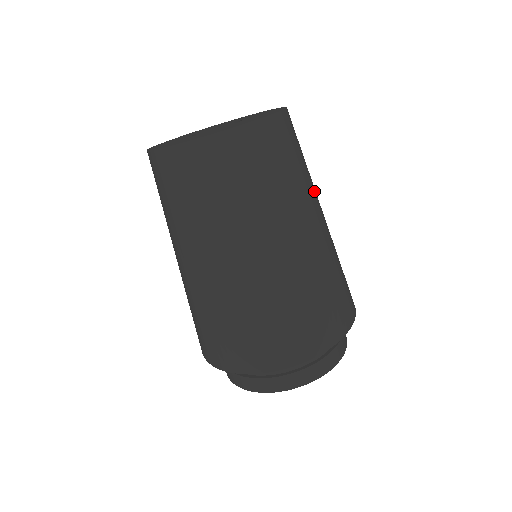
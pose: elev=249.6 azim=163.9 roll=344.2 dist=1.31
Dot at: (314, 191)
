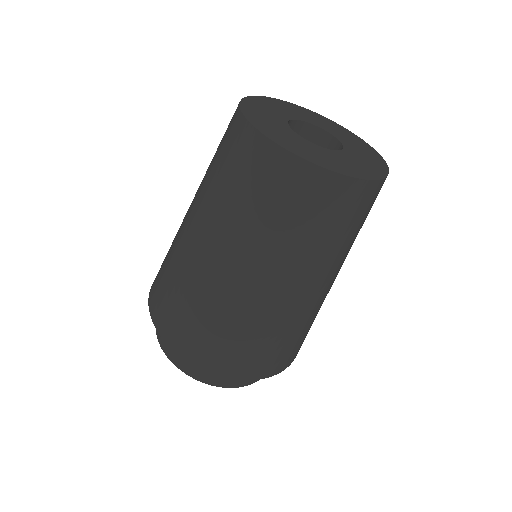
Dot at: occluded
